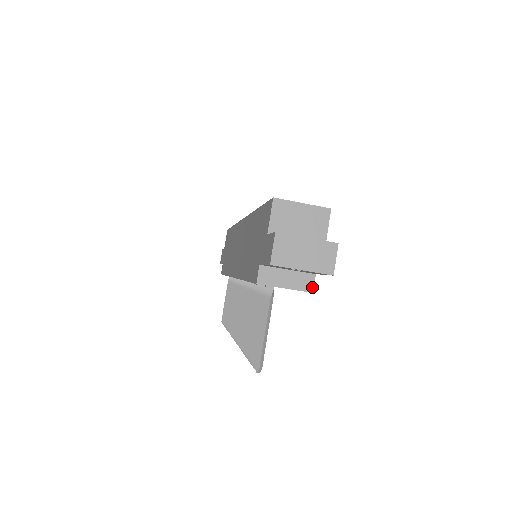
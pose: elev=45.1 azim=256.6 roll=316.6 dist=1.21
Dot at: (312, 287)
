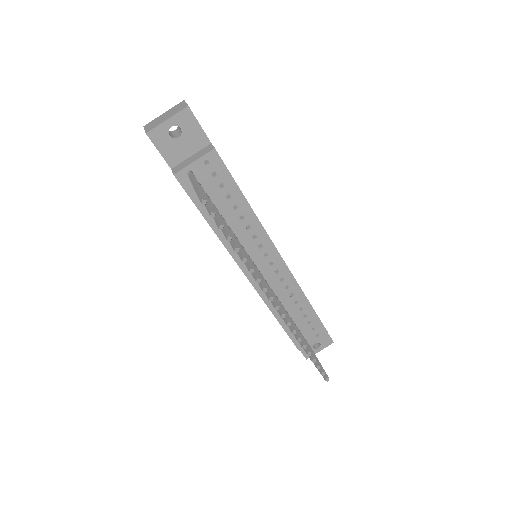
Dot at: (212, 147)
